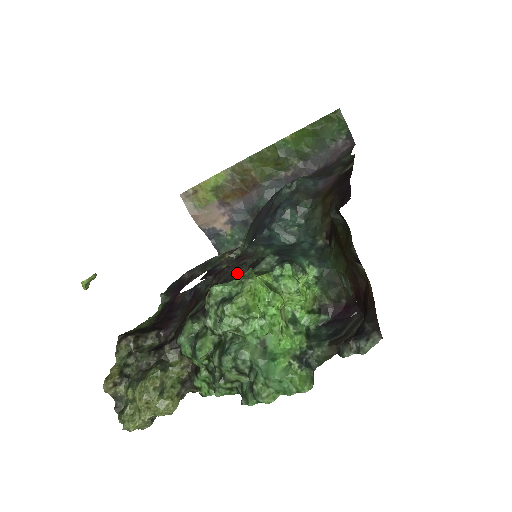
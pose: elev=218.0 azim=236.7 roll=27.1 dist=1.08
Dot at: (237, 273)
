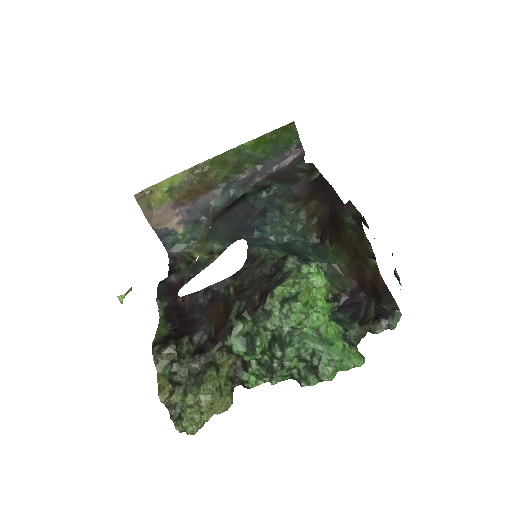
Dot at: (260, 274)
